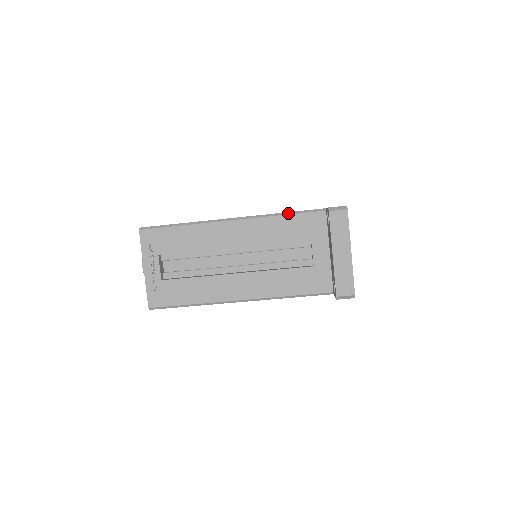
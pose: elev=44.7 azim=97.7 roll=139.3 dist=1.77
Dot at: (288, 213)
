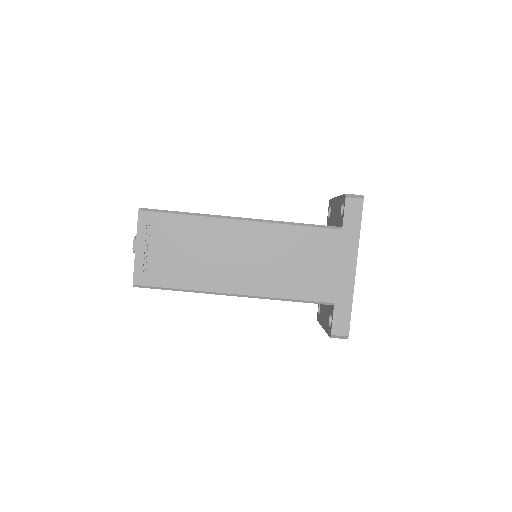
Dot at: occluded
